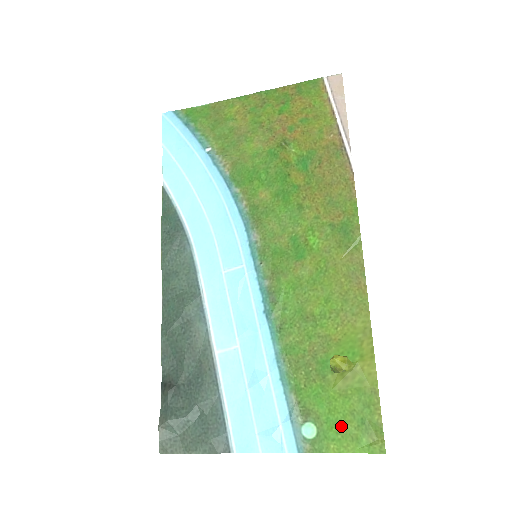
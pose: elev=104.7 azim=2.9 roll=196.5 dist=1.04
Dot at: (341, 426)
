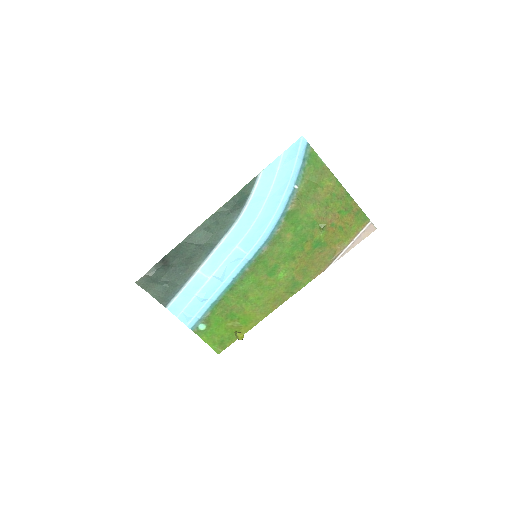
Dot at: (214, 336)
